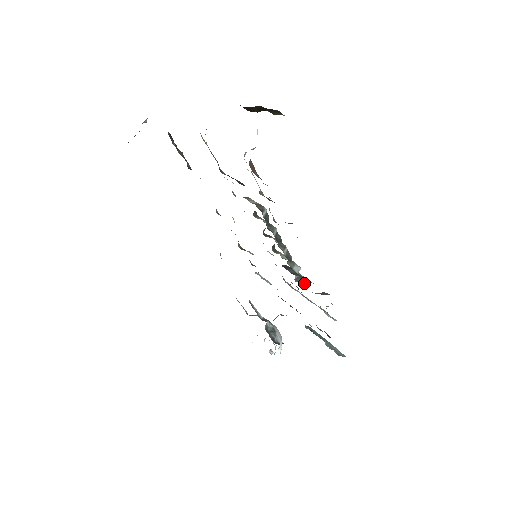
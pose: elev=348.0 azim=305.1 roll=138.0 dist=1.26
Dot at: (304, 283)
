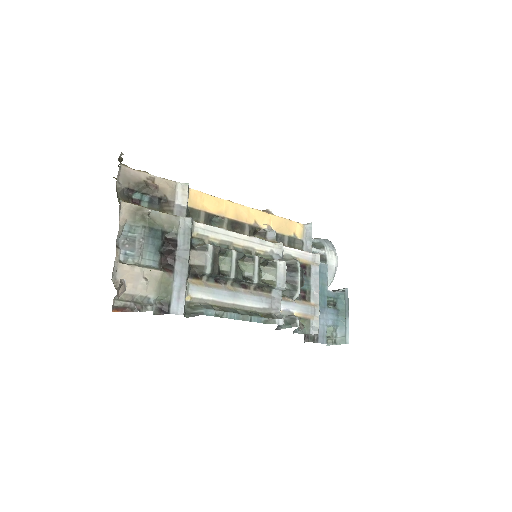
Dot at: (291, 296)
